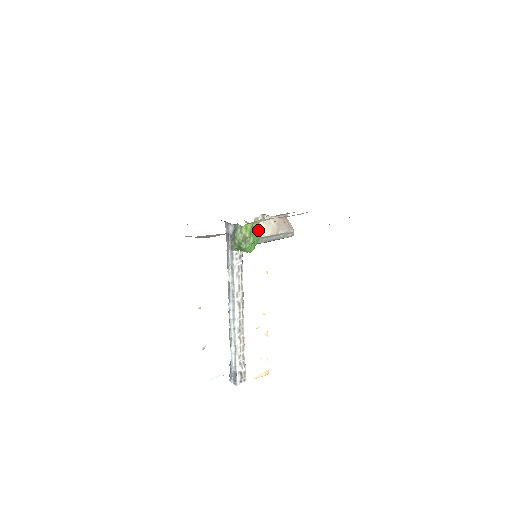
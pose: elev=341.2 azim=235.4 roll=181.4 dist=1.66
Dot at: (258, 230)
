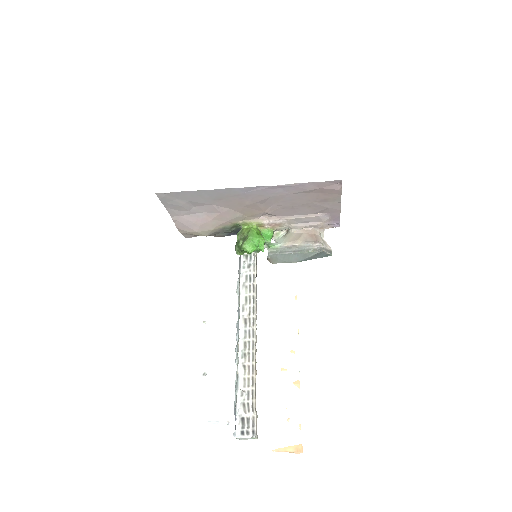
Dot at: (276, 243)
